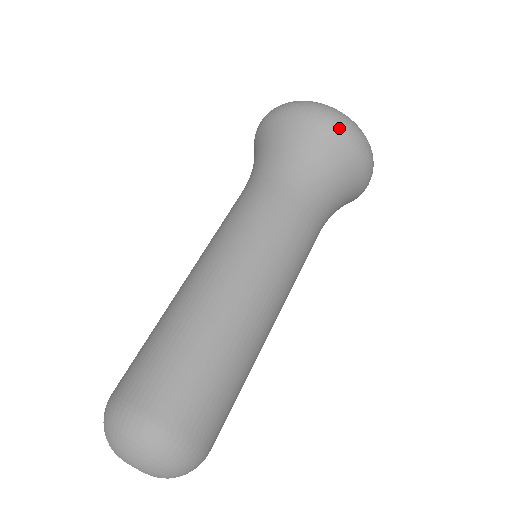
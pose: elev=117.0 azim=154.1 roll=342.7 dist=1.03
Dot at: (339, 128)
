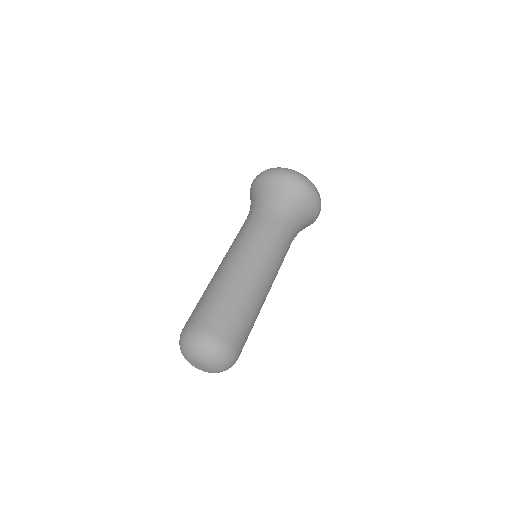
Dot at: (298, 181)
